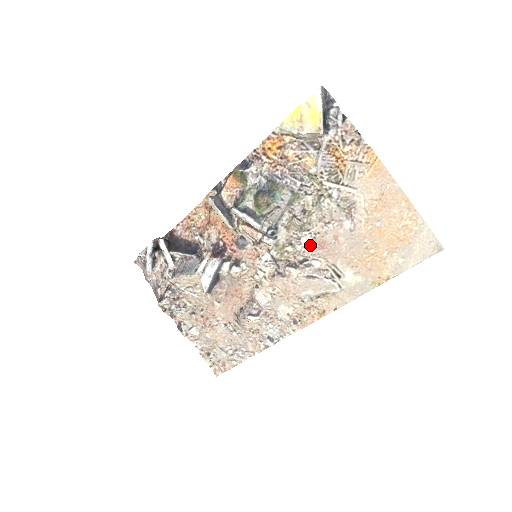
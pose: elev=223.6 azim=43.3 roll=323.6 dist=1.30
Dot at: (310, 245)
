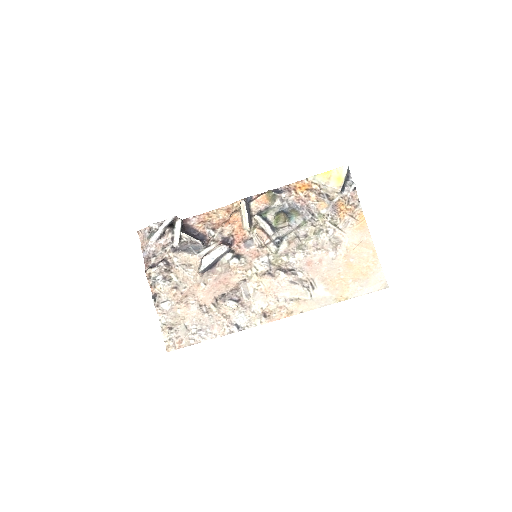
Dot at: (300, 260)
